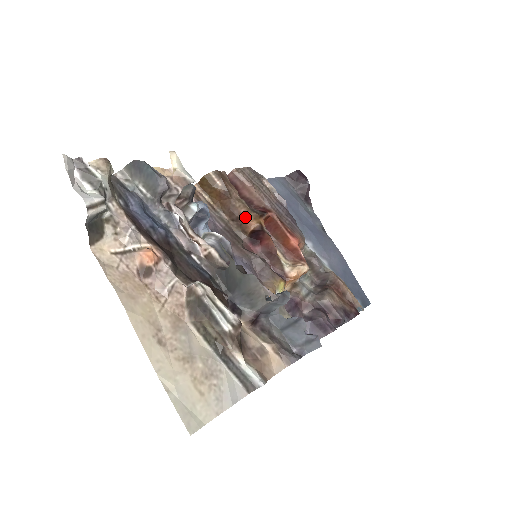
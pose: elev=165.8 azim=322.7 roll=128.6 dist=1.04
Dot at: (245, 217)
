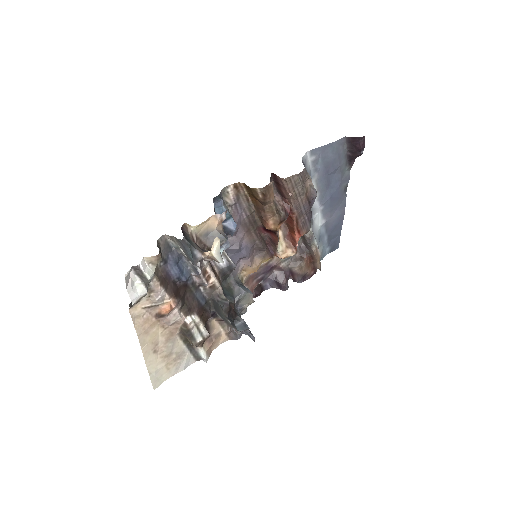
Dot at: (268, 219)
